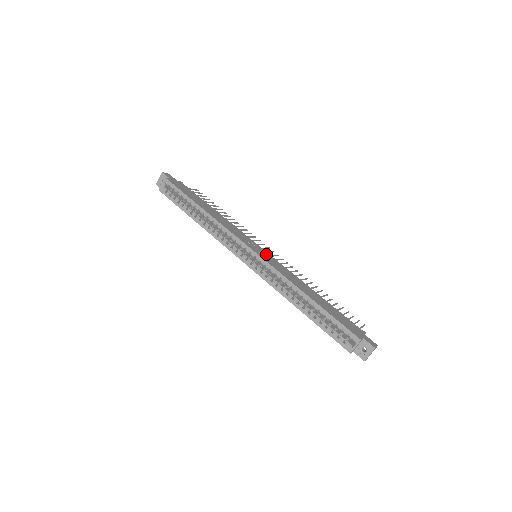
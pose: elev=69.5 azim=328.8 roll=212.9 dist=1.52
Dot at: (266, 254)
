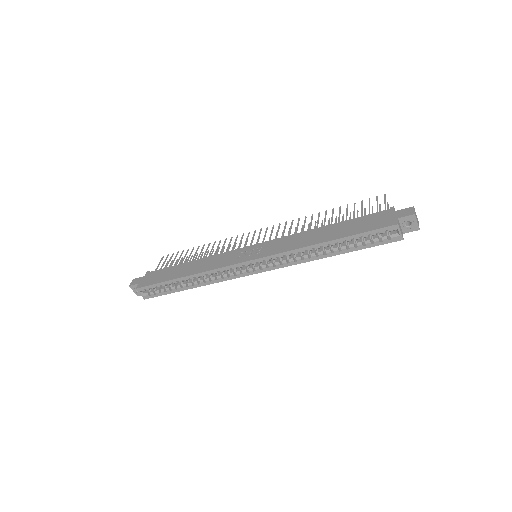
Dot at: (260, 247)
